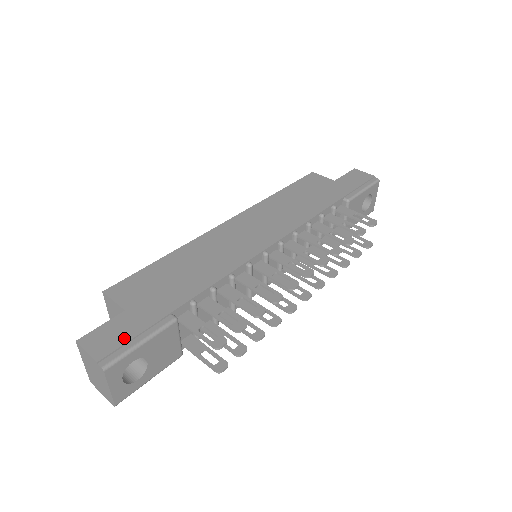
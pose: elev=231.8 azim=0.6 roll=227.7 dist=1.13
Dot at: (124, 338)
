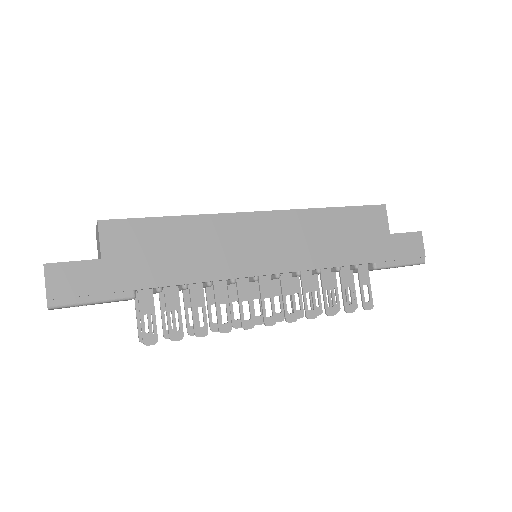
Dot at: (81, 290)
